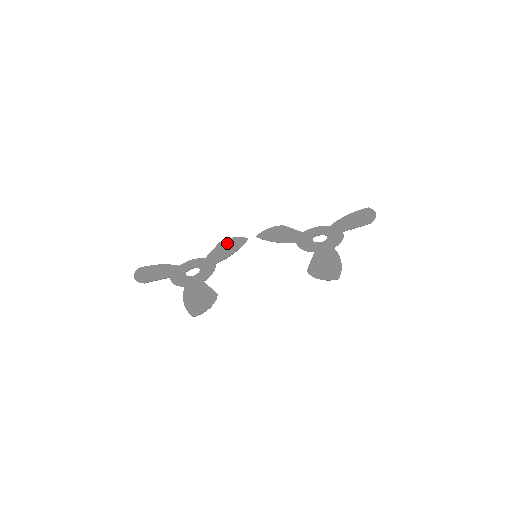
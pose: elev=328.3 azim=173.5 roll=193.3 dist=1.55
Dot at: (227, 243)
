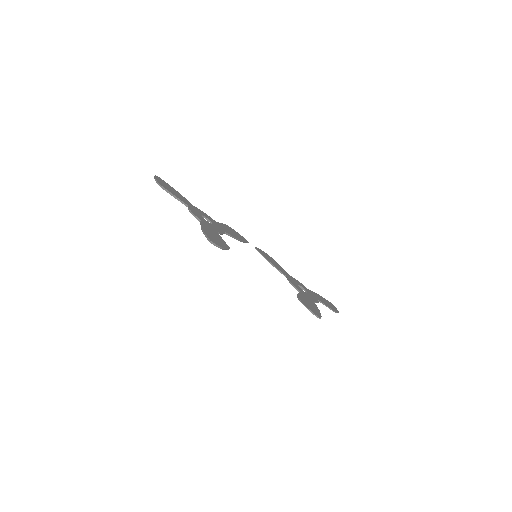
Dot at: (233, 230)
